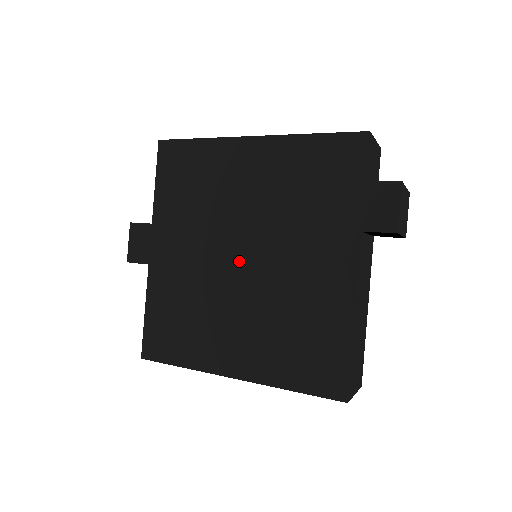
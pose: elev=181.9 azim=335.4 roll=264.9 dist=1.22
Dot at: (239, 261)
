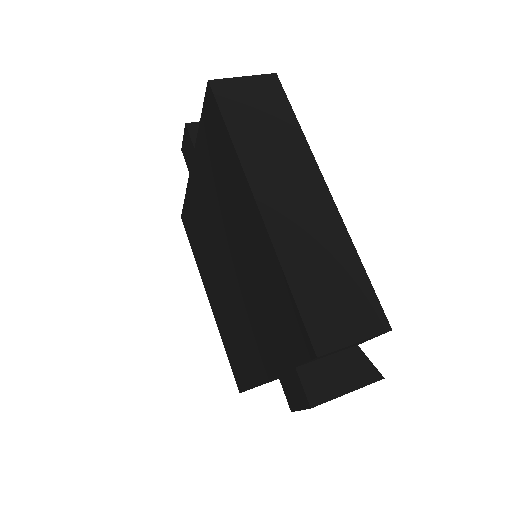
Dot at: (224, 262)
